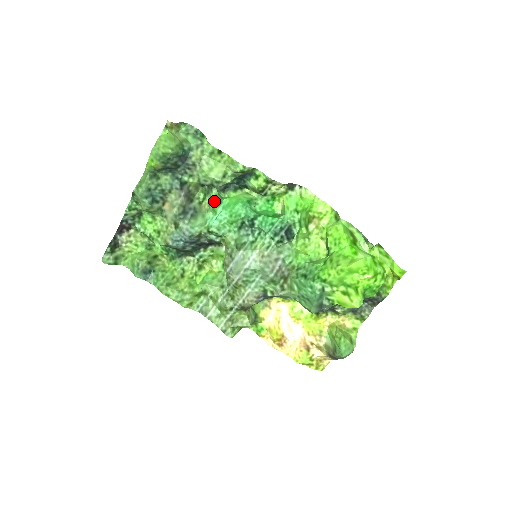
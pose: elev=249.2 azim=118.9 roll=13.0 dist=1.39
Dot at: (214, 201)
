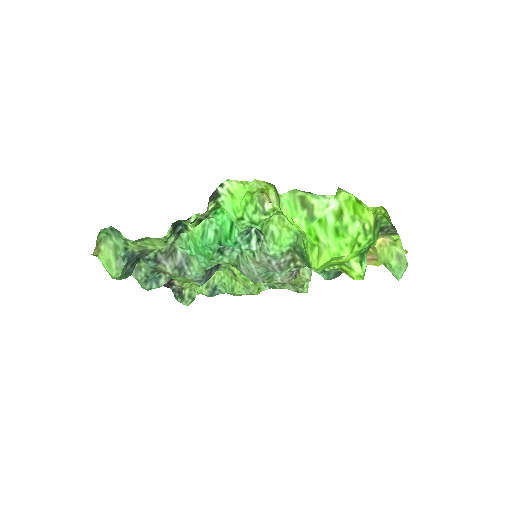
Dot at: occluded
